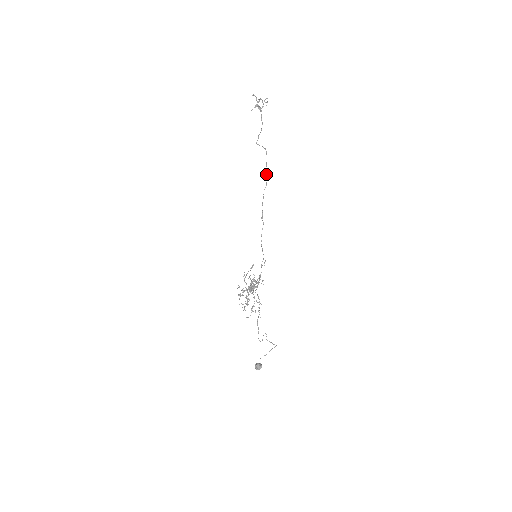
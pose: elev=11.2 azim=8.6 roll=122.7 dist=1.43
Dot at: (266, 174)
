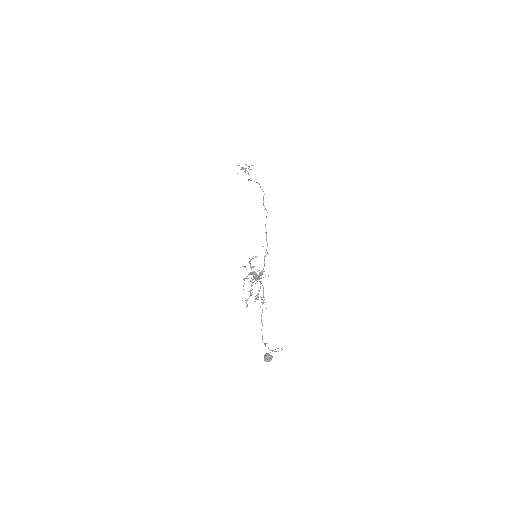
Dot at: occluded
